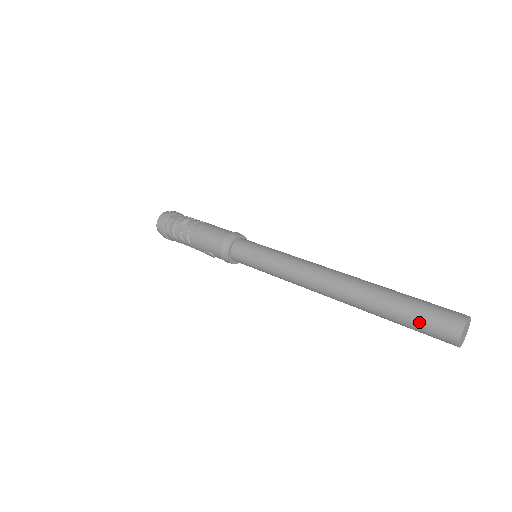
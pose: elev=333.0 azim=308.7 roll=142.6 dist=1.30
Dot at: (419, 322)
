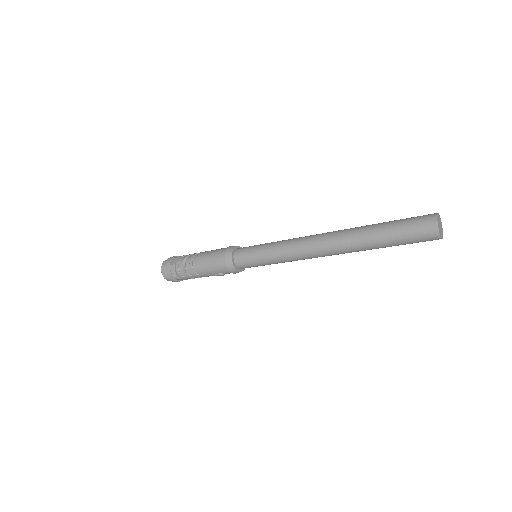
Dot at: (405, 238)
